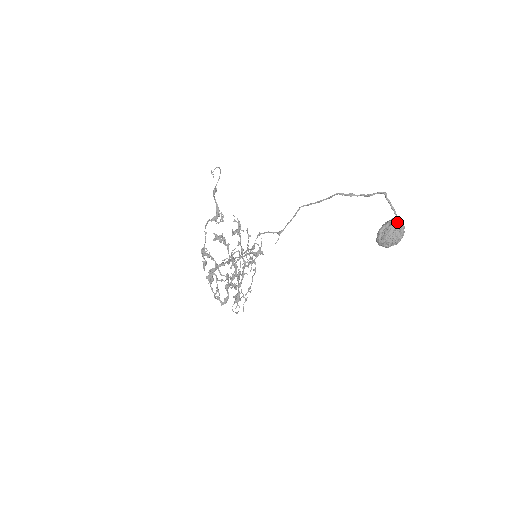
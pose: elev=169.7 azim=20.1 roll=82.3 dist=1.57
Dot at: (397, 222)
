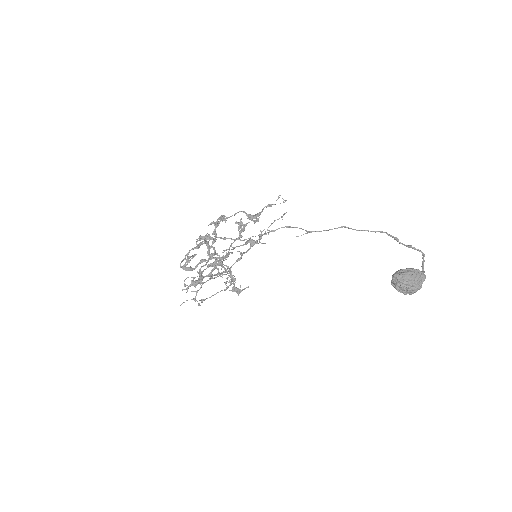
Dot at: (423, 271)
